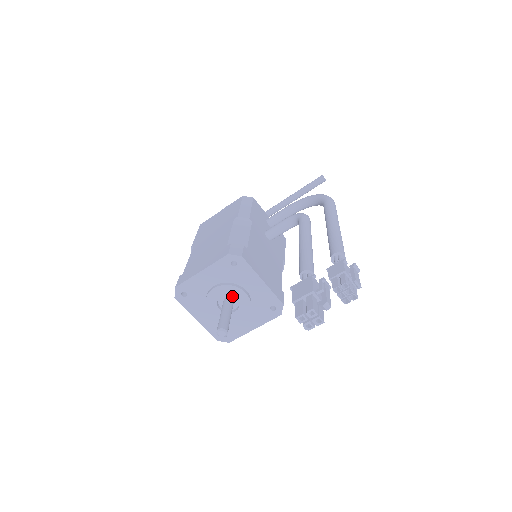
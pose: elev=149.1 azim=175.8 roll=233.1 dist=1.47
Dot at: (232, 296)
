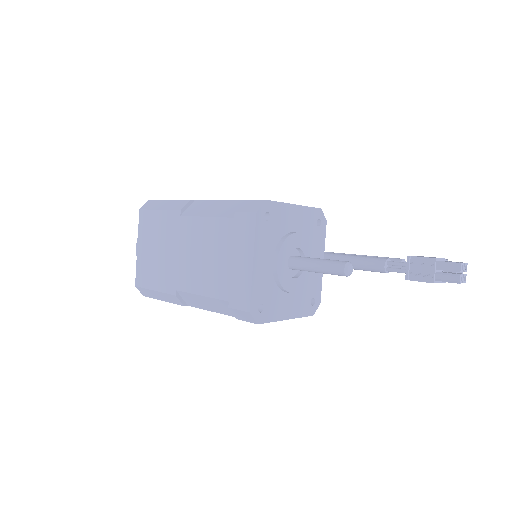
Dot at: occluded
